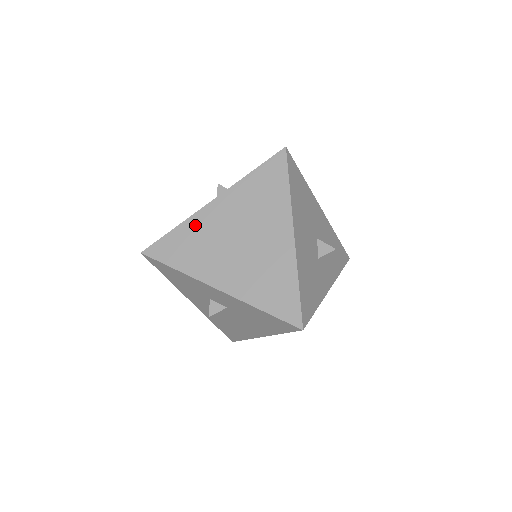
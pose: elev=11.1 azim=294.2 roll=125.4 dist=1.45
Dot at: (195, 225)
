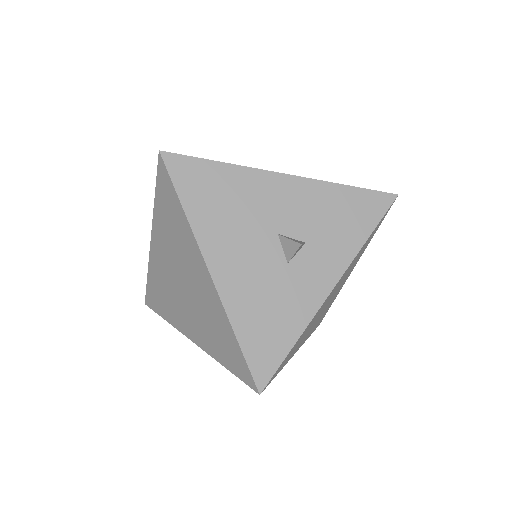
Dot at: (154, 271)
